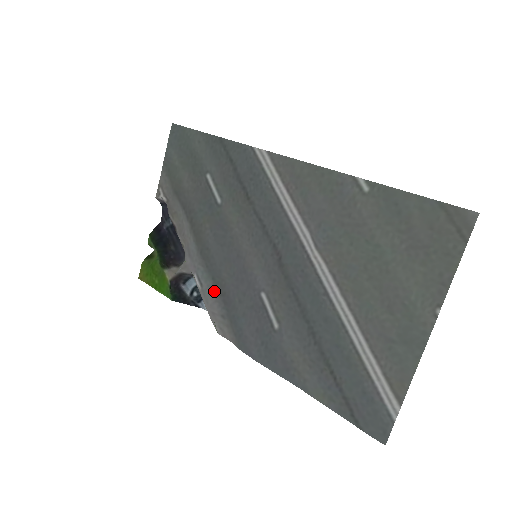
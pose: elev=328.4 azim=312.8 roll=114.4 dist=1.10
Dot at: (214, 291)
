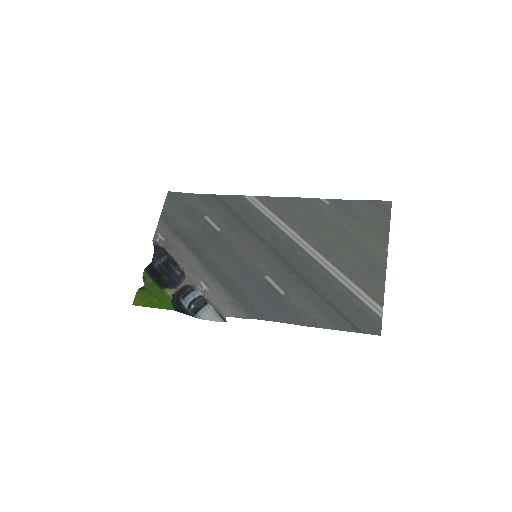
Dot at: (222, 288)
